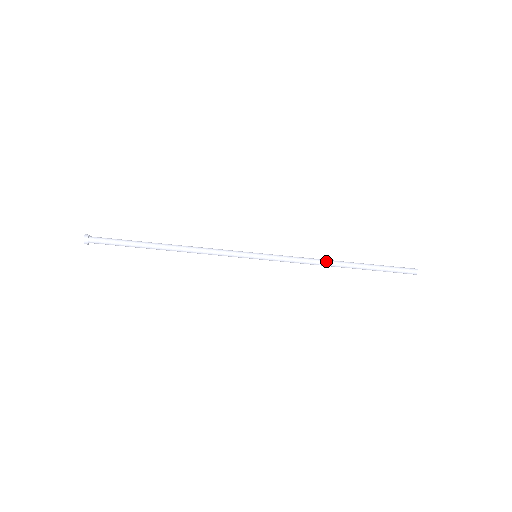
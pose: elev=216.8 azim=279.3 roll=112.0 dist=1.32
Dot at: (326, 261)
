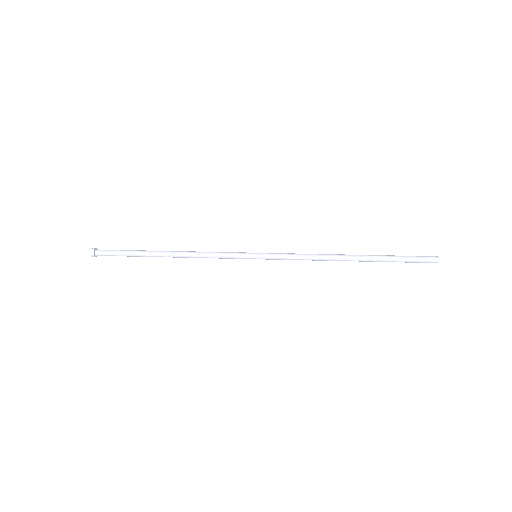
Dot at: (331, 260)
